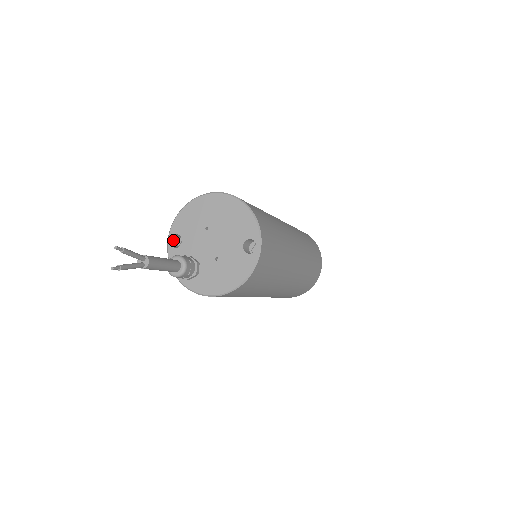
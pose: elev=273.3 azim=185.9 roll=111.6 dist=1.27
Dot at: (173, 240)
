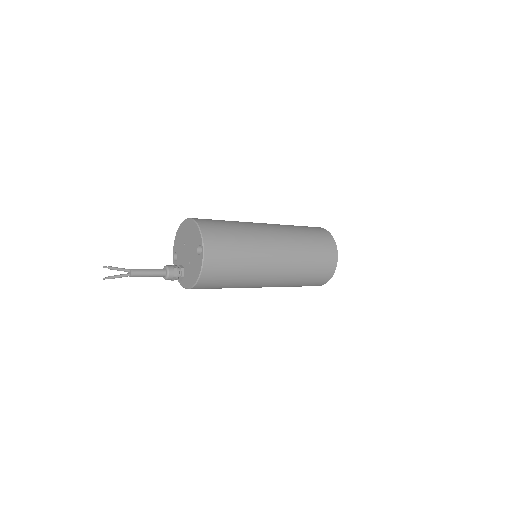
Dot at: occluded
